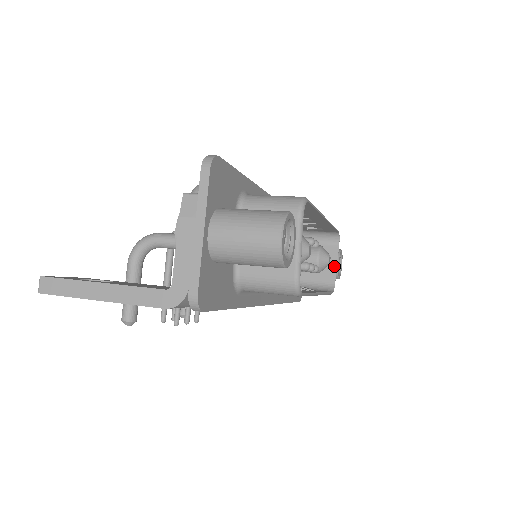
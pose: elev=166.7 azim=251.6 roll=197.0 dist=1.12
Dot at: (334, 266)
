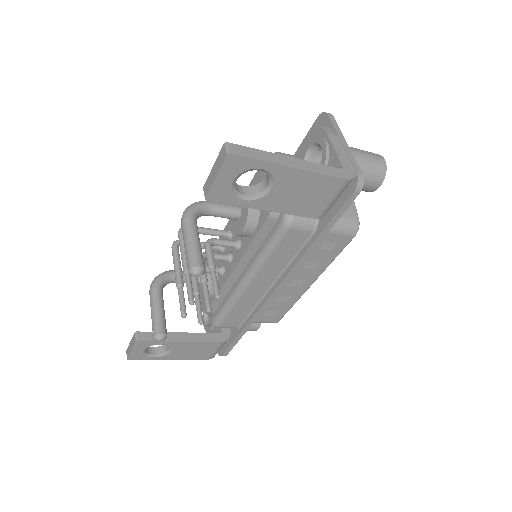
Dot at: occluded
